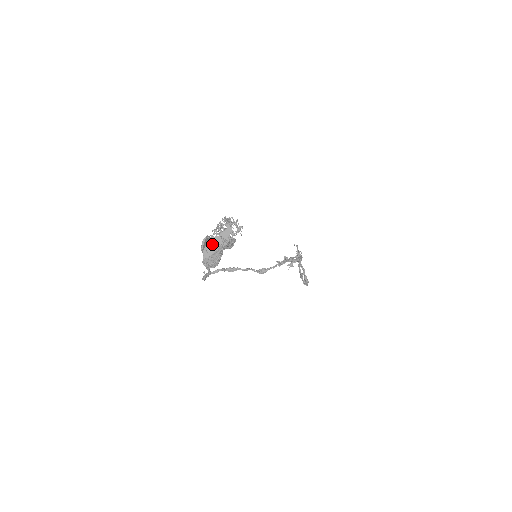
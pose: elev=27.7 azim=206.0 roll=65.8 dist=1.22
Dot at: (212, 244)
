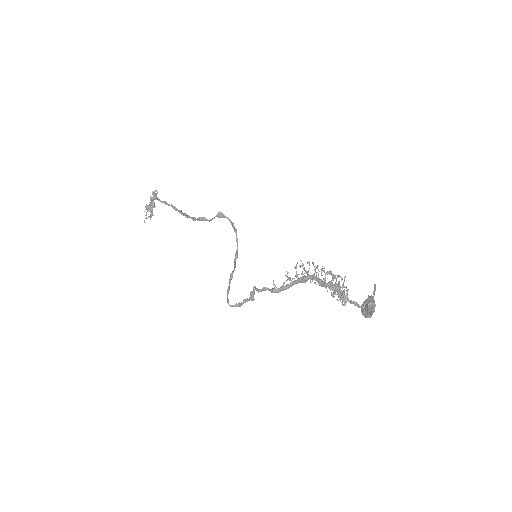
Dot at: (373, 305)
